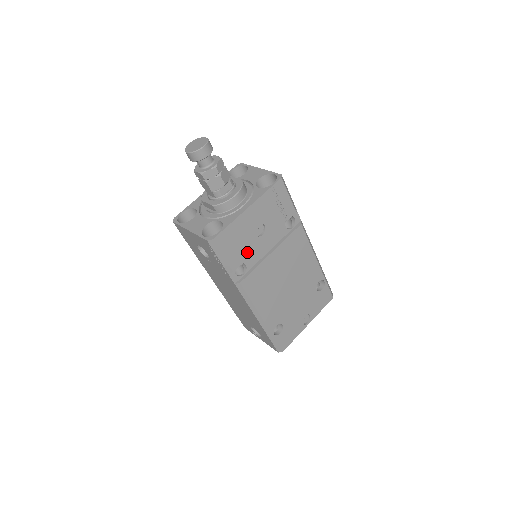
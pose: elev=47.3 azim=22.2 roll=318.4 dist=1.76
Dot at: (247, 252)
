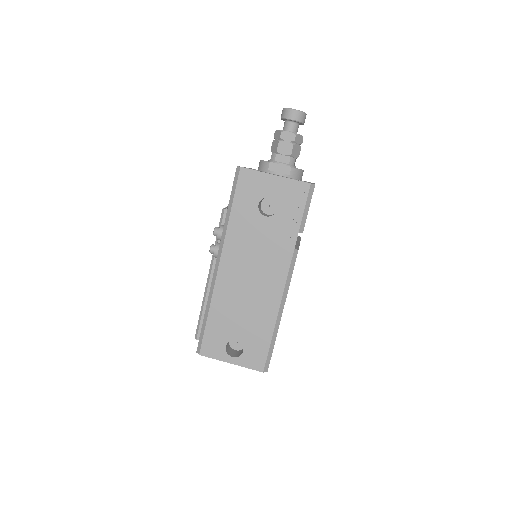
Dot at: occluded
